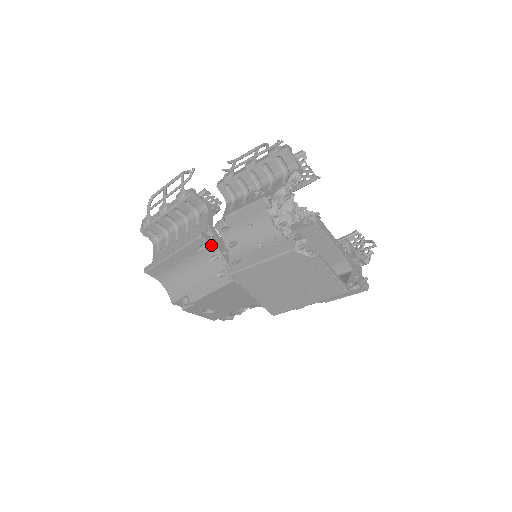
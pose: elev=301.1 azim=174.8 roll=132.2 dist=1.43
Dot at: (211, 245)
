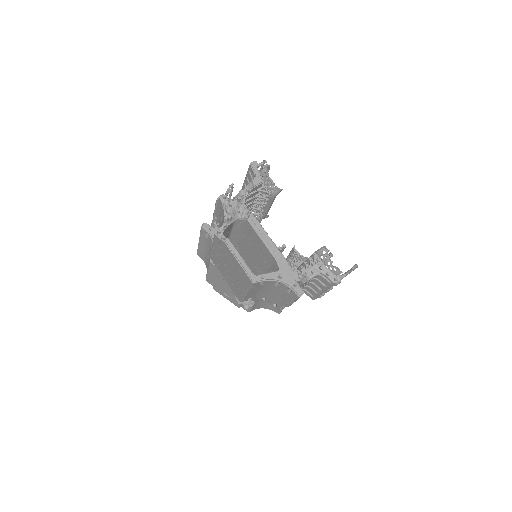
Dot at: (209, 234)
